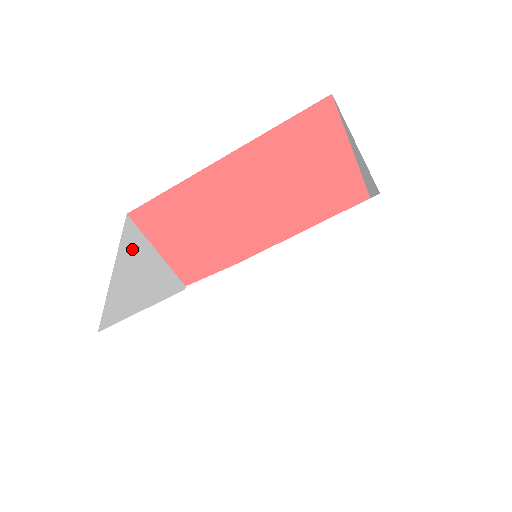
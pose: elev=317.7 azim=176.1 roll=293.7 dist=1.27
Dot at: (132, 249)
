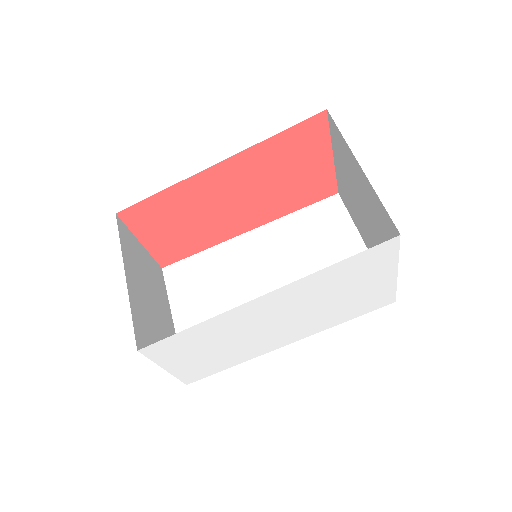
Dot at: (128, 251)
